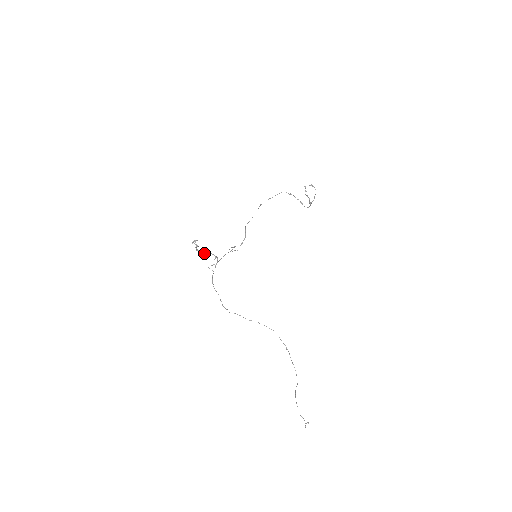
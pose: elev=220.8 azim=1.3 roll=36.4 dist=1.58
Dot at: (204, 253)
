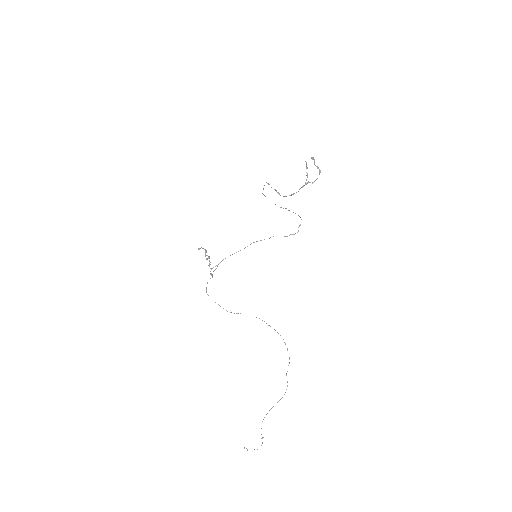
Dot at: (206, 259)
